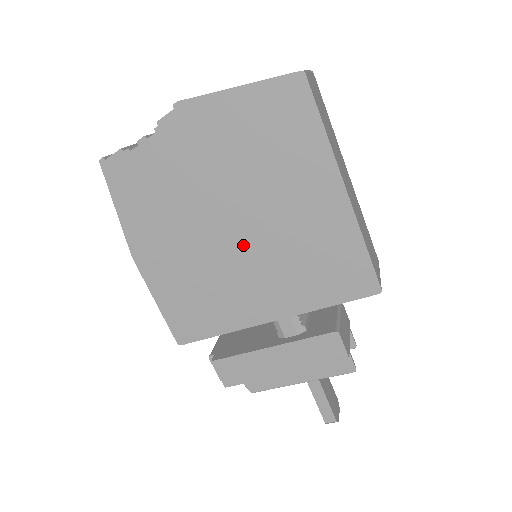
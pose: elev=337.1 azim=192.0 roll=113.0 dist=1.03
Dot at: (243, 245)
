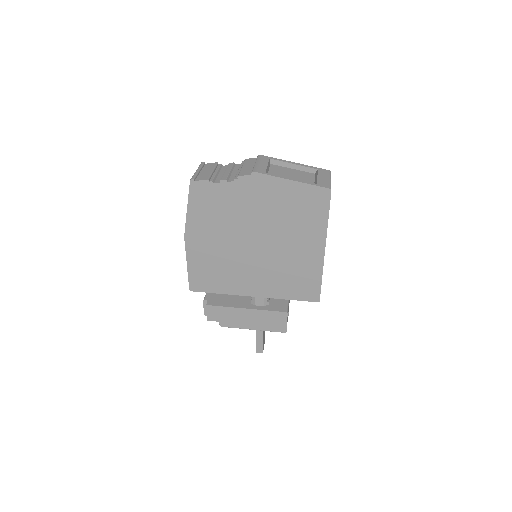
Dot at: (256, 255)
